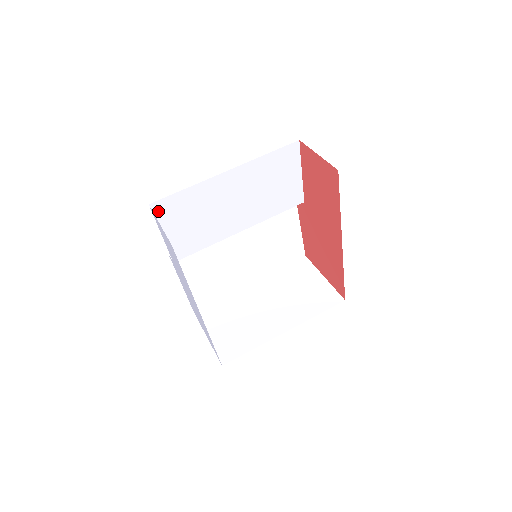
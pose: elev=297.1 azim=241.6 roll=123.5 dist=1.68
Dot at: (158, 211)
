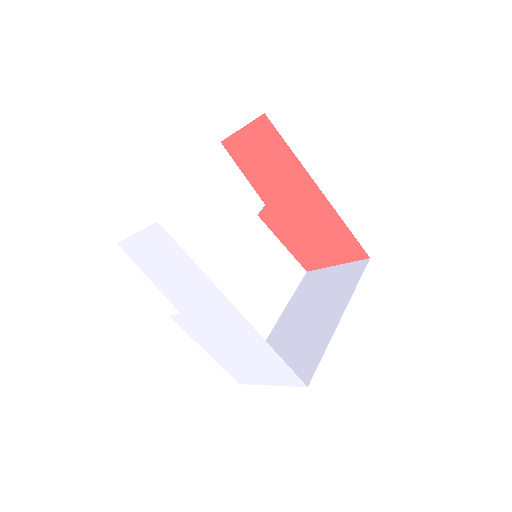
Dot at: occluded
